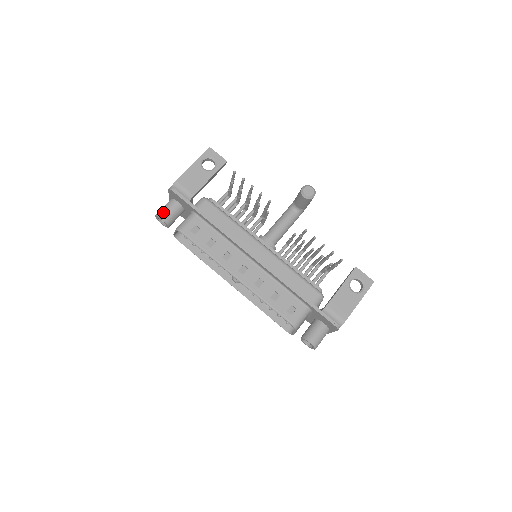
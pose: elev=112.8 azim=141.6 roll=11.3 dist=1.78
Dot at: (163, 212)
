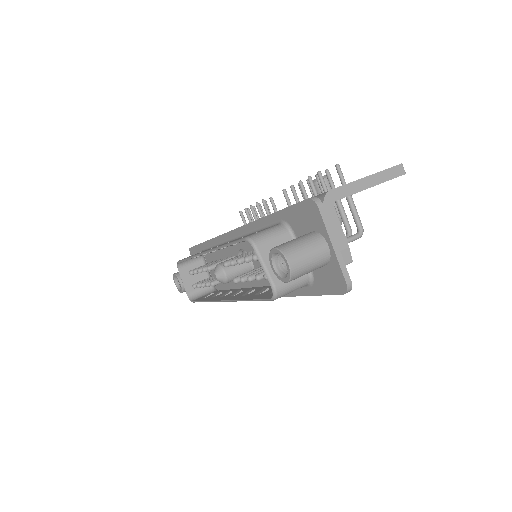
Dot at: occluded
